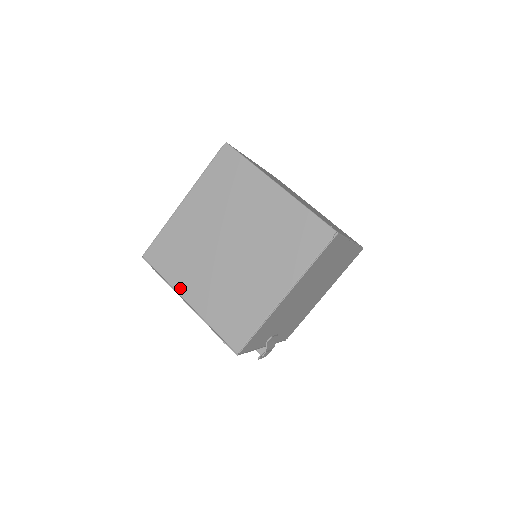
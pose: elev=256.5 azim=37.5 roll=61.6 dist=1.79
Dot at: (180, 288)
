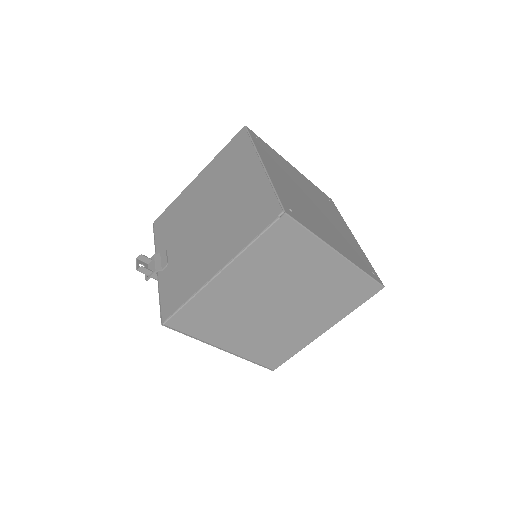
Dot at: (216, 342)
